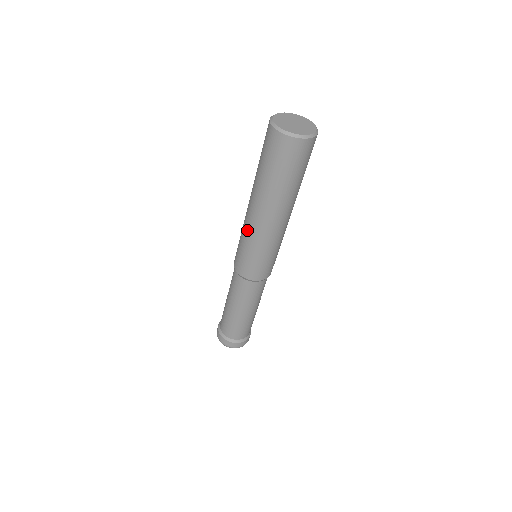
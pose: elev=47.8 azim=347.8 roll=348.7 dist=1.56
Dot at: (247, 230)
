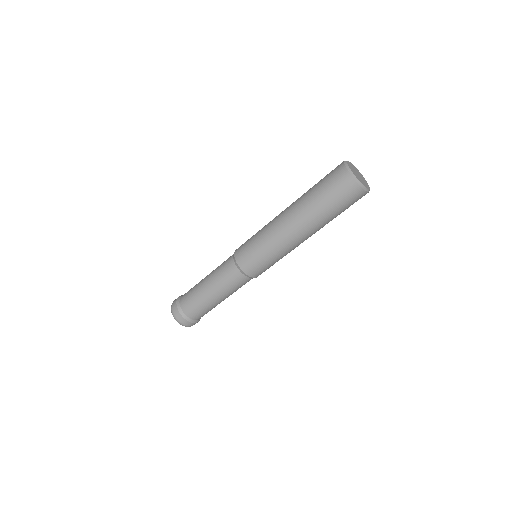
Dot at: (272, 234)
